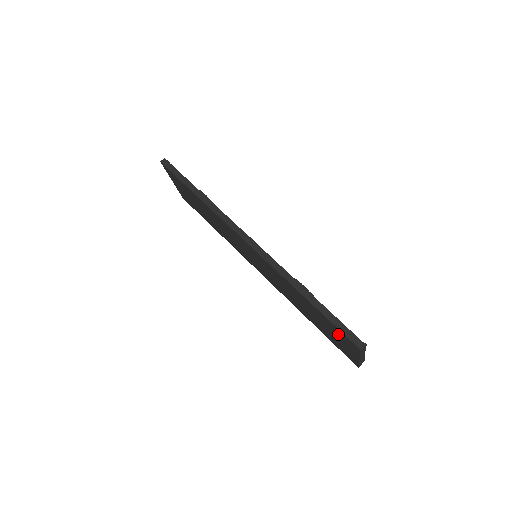
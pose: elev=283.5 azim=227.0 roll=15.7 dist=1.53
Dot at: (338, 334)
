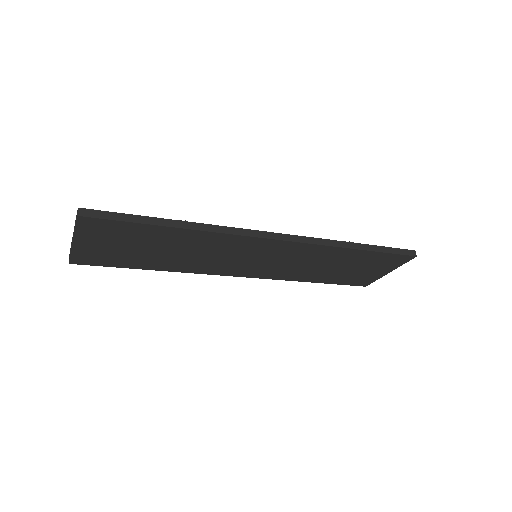
Dot at: (383, 262)
